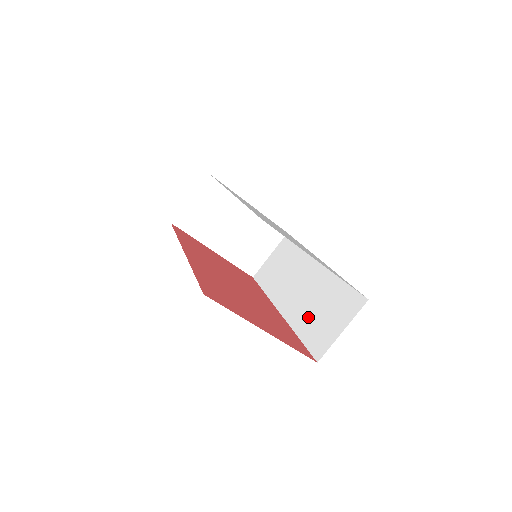
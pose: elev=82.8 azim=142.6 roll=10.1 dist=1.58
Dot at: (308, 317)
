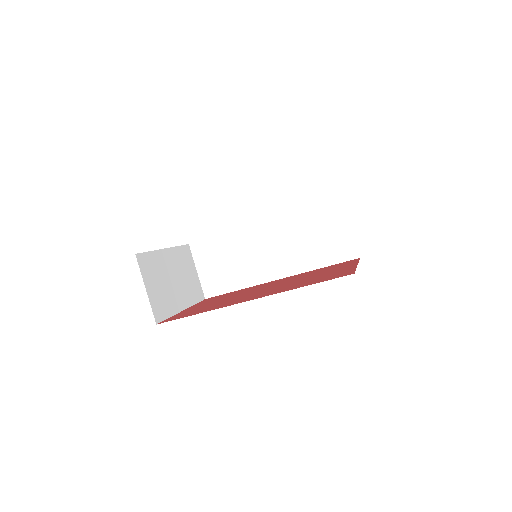
Dot at: (311, 252)
